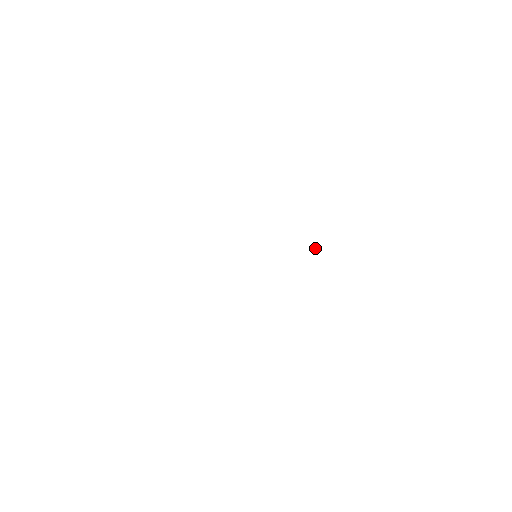
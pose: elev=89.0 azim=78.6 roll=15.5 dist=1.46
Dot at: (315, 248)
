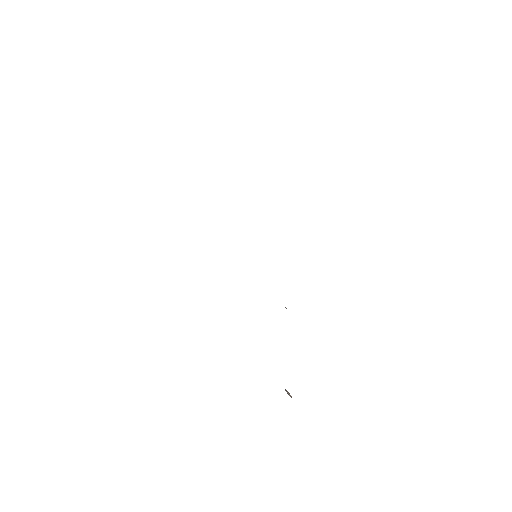
Dot at: occluded
